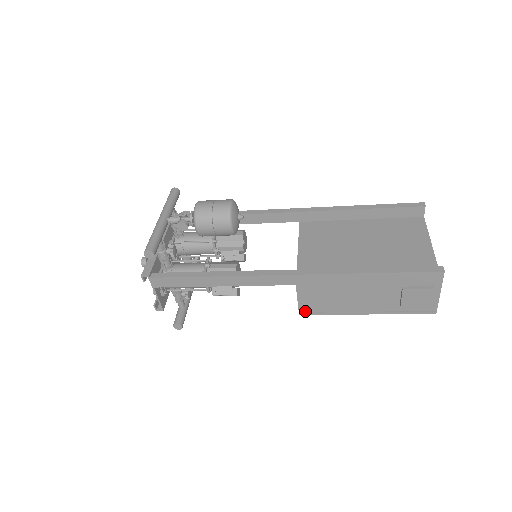
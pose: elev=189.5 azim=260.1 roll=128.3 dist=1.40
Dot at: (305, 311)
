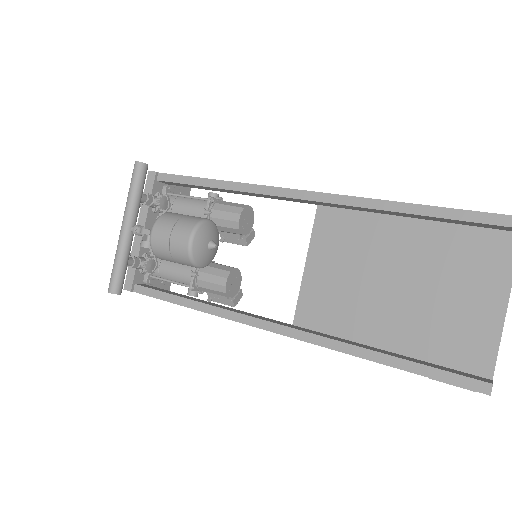
Dot at: occluded
